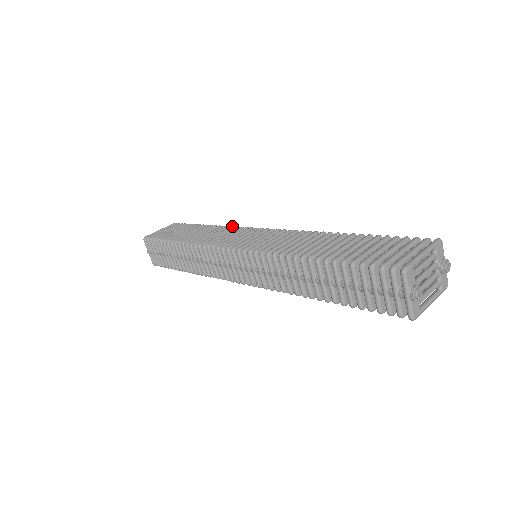
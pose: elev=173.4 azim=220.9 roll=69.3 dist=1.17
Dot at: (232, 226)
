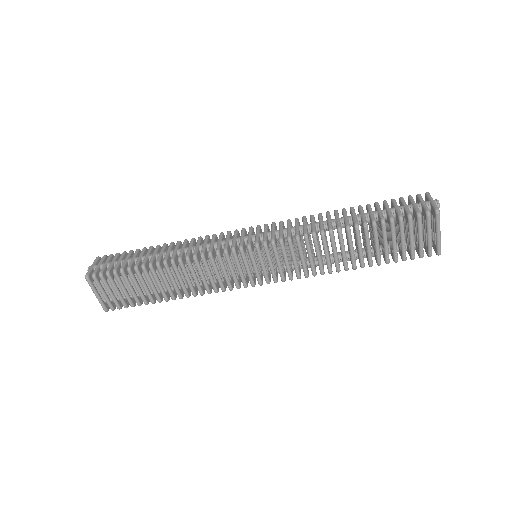
Dot at: occluded
